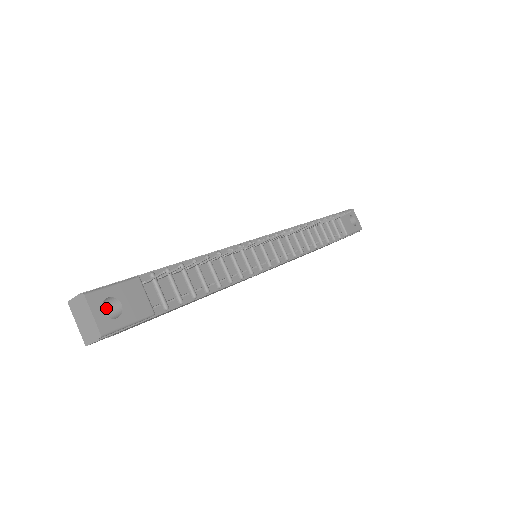
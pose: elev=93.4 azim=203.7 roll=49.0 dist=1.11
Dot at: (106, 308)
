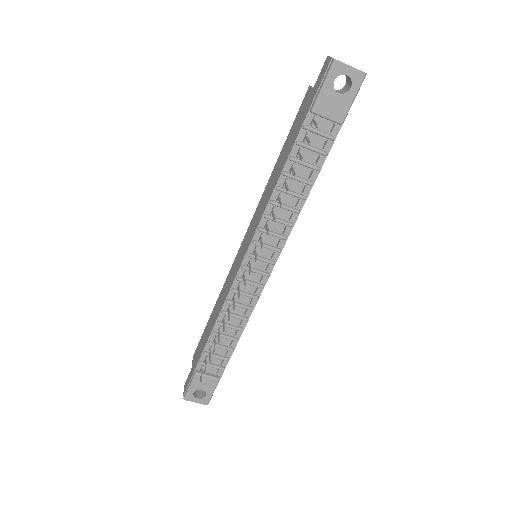
Dot at: occluded
